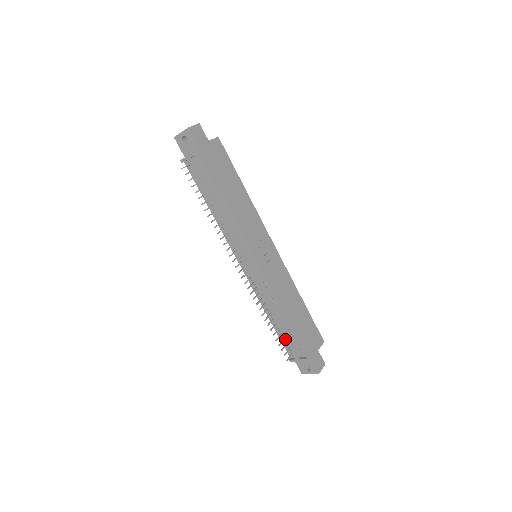
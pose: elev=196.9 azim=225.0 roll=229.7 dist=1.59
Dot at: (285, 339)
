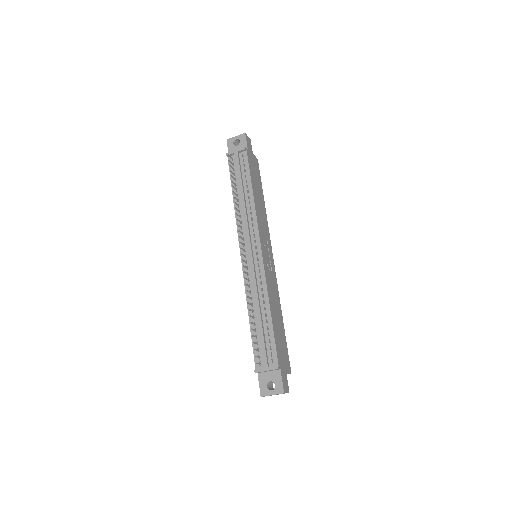
Dot at: (260, 340)
